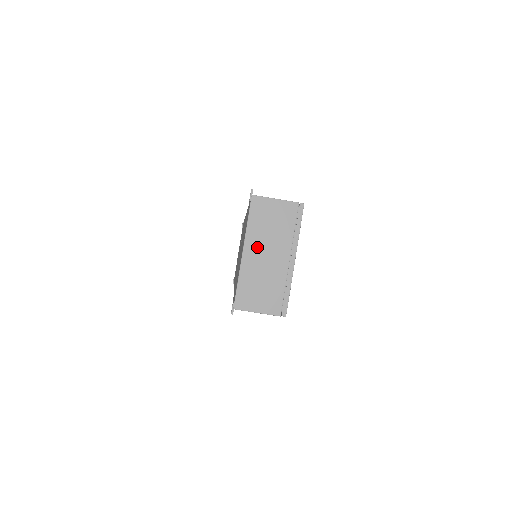
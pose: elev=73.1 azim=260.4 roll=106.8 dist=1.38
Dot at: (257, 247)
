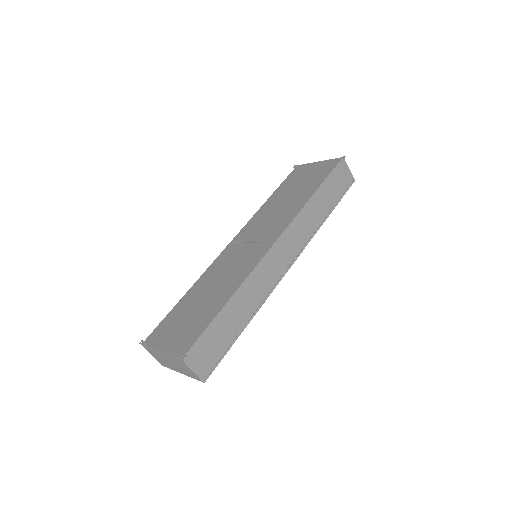
Dot at: (168, 358)
